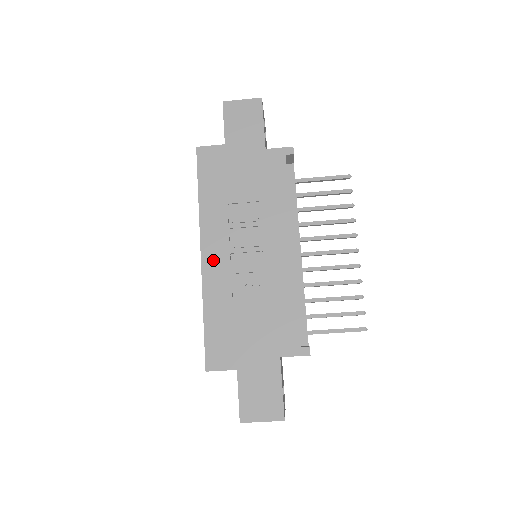
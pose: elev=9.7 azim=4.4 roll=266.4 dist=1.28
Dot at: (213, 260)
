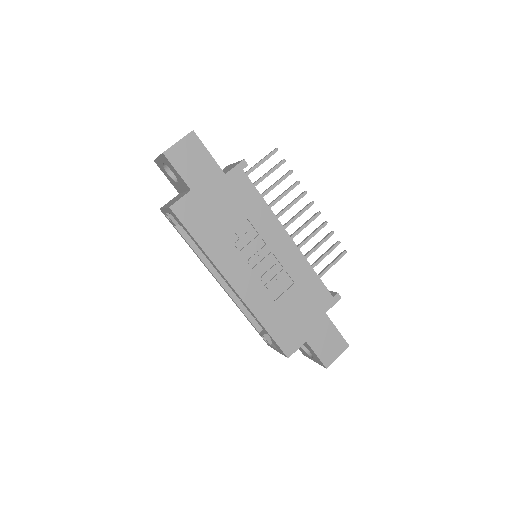
Dot at: (244, 285)
